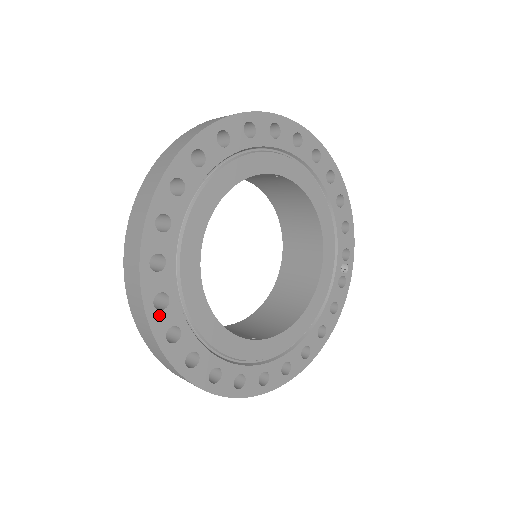
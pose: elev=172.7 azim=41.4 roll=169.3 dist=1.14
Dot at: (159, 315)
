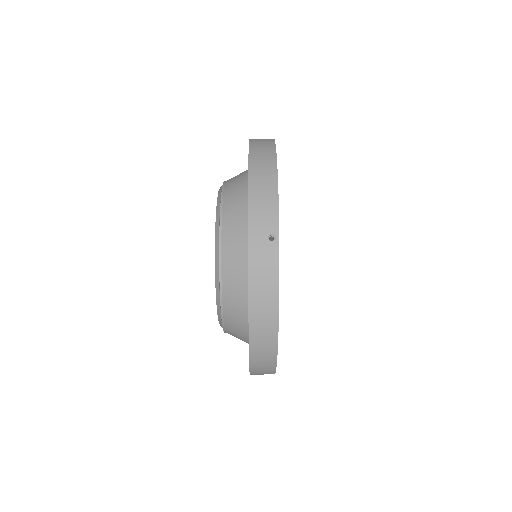
Dot at: occluded
